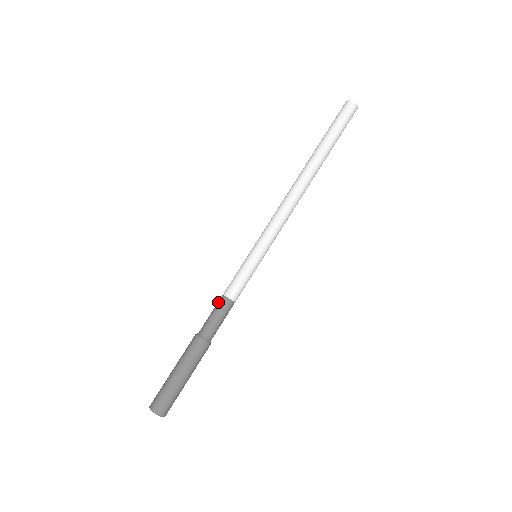
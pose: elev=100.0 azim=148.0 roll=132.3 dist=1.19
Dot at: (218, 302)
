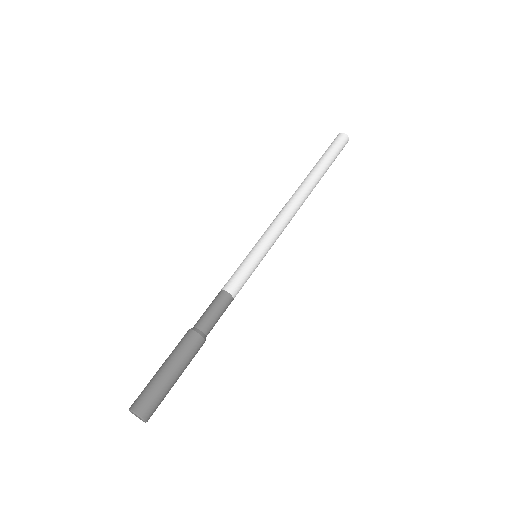
Dot at: occluded
